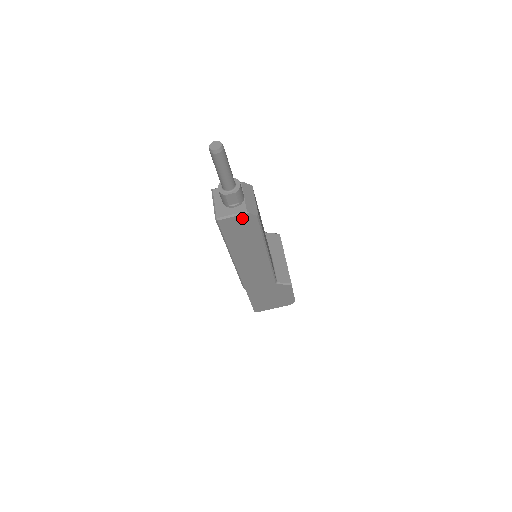
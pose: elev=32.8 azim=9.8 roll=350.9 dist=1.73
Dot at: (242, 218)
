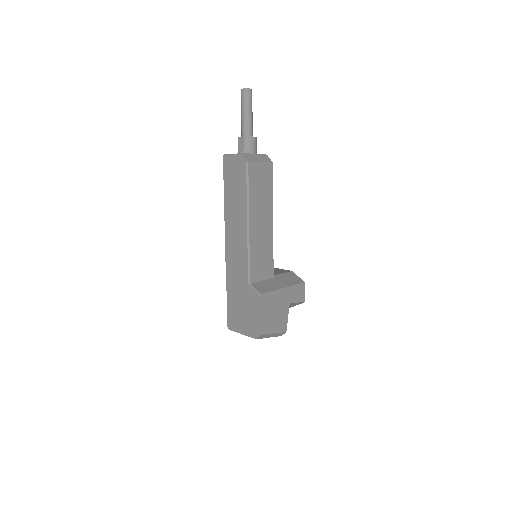
Dot at: (237, 160)
